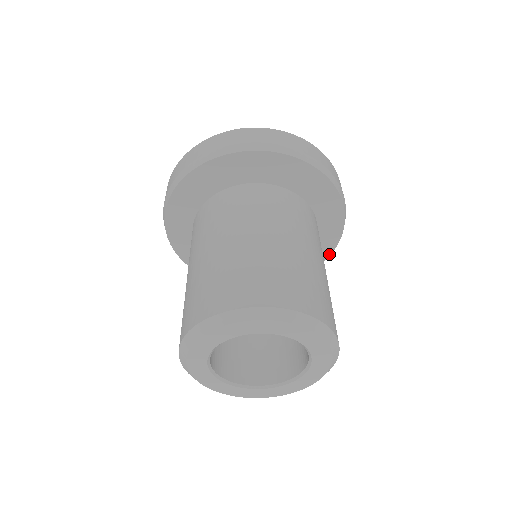
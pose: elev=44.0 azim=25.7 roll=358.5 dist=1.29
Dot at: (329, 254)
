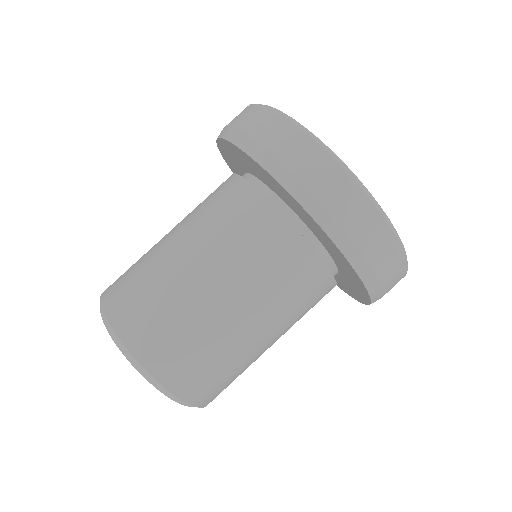
Dot at: occluded
